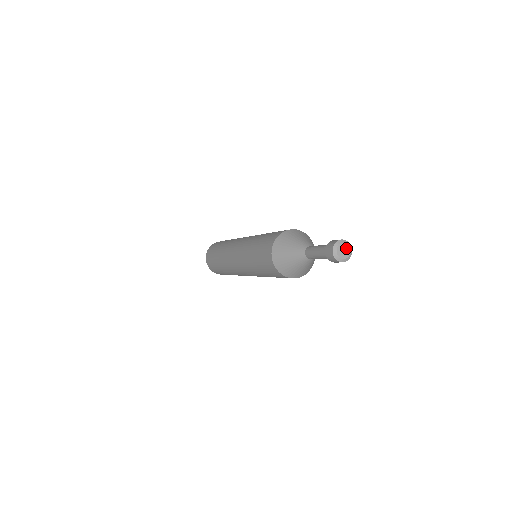
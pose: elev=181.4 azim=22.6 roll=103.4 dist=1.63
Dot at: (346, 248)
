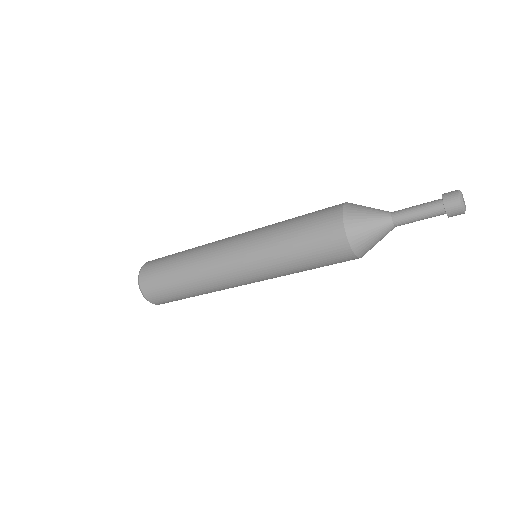
Dot at: (463, 198)
